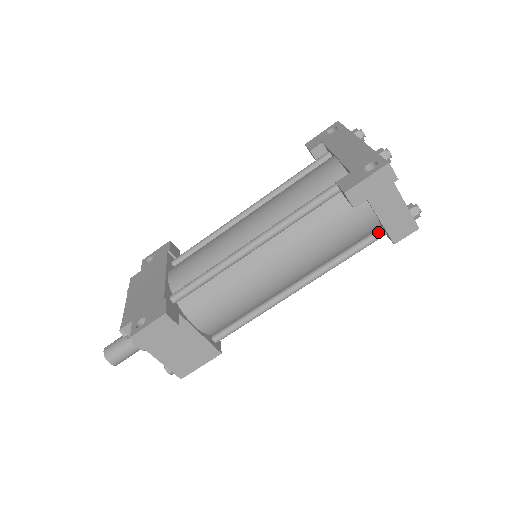
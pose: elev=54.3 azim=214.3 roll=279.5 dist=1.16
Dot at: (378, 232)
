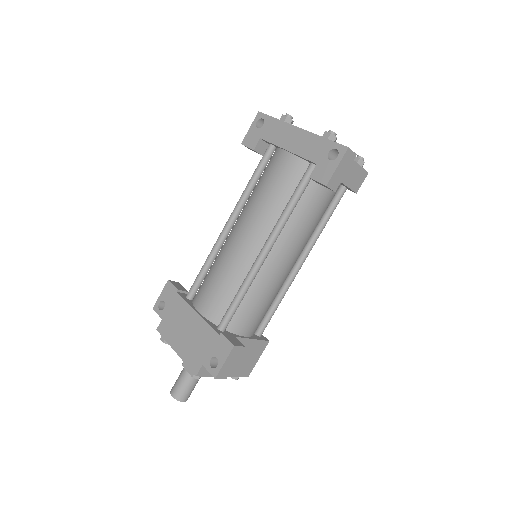
Dot at: (341, 191)
